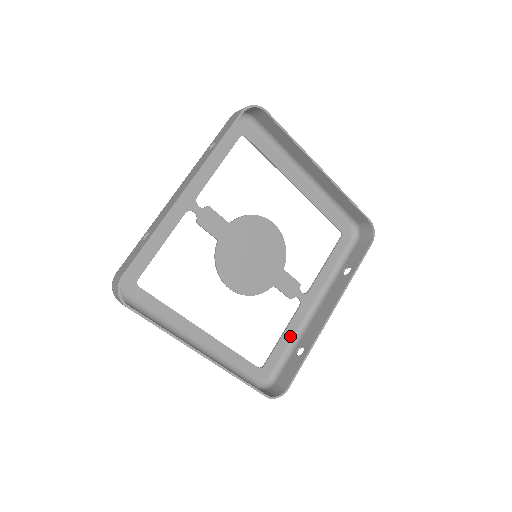
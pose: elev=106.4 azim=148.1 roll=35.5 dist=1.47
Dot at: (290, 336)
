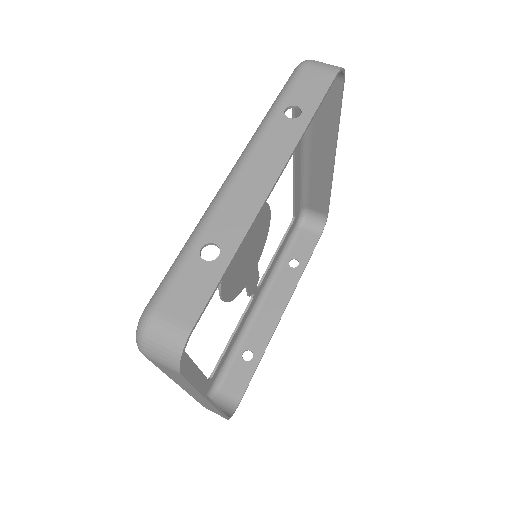
Dot at: (236, 336)
